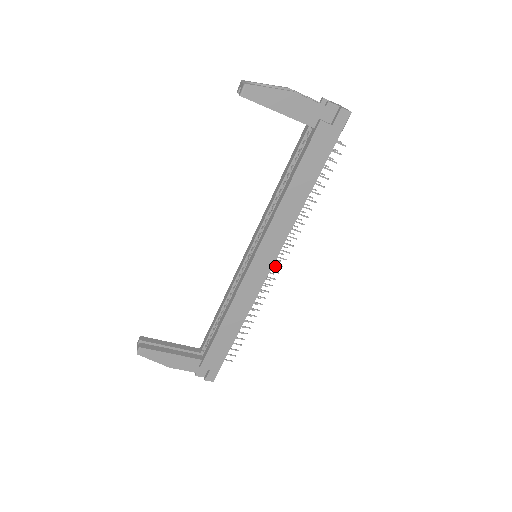
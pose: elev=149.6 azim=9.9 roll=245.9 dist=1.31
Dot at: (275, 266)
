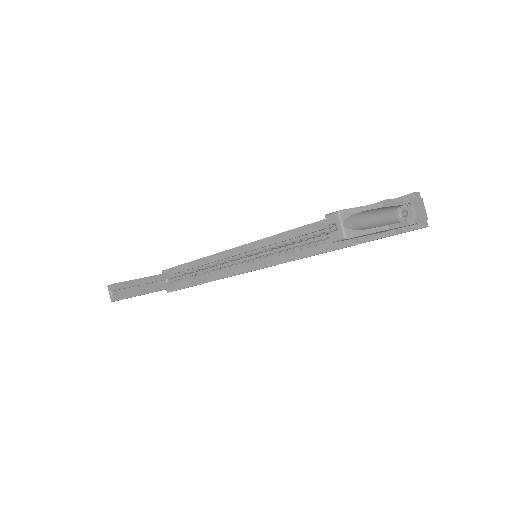
Dot at: occluded
